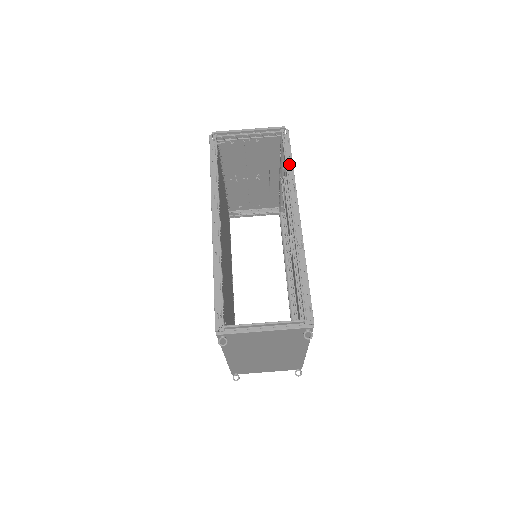
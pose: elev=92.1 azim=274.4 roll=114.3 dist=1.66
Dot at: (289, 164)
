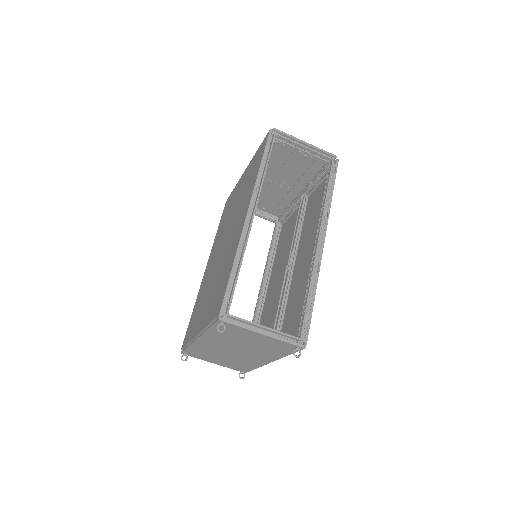
Dot at: (329, 191)
